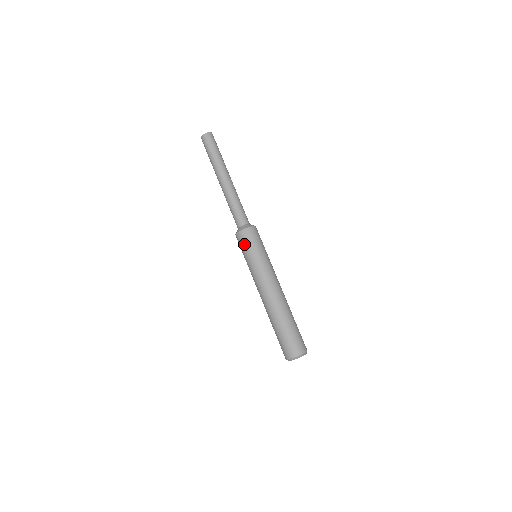
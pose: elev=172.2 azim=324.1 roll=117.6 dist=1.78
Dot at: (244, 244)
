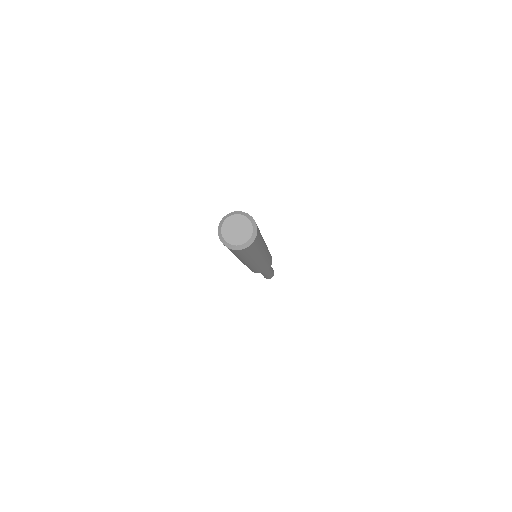
Dot at: occluded
